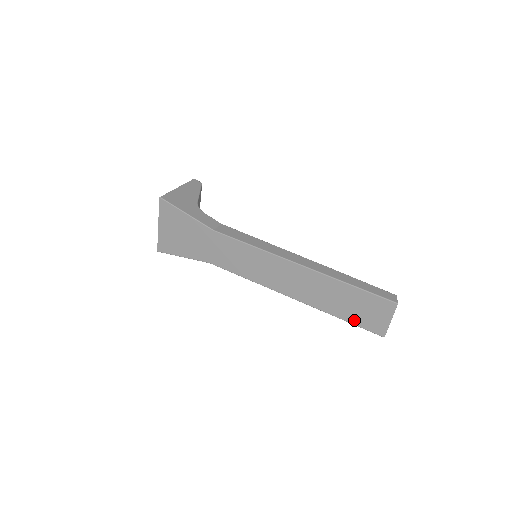
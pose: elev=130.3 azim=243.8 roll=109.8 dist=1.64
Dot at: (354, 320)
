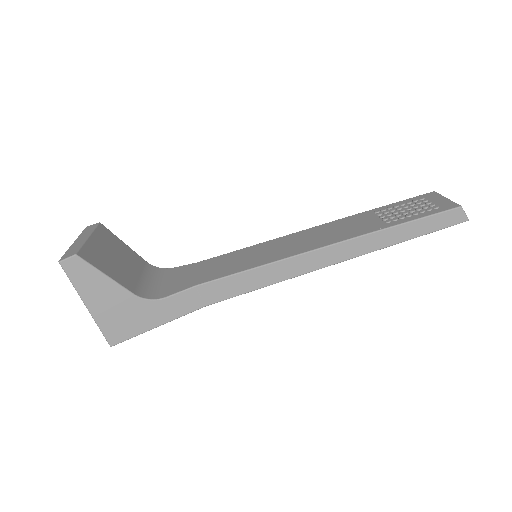
Dot at: occluded
